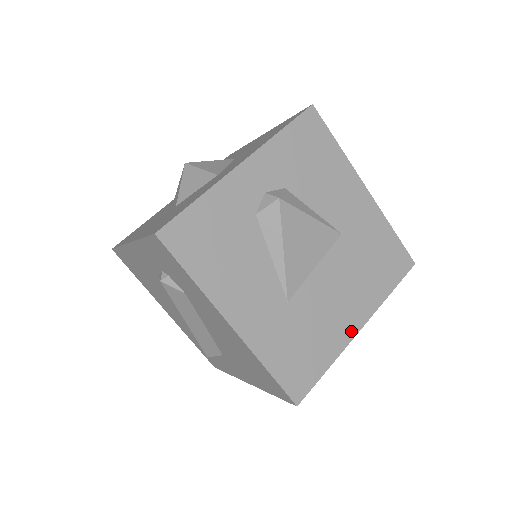
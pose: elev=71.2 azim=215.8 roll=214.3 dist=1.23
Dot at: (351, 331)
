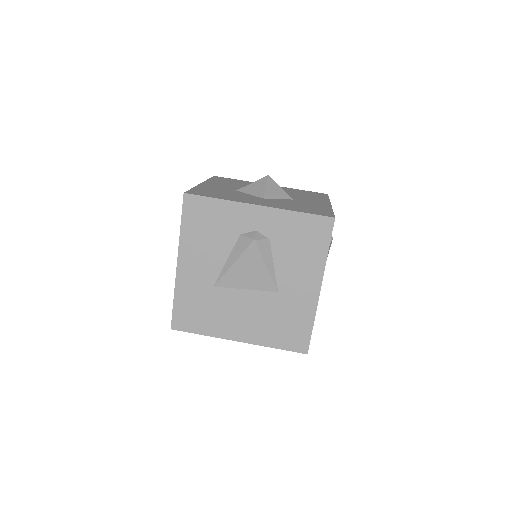
Dot at: (232, 336)
